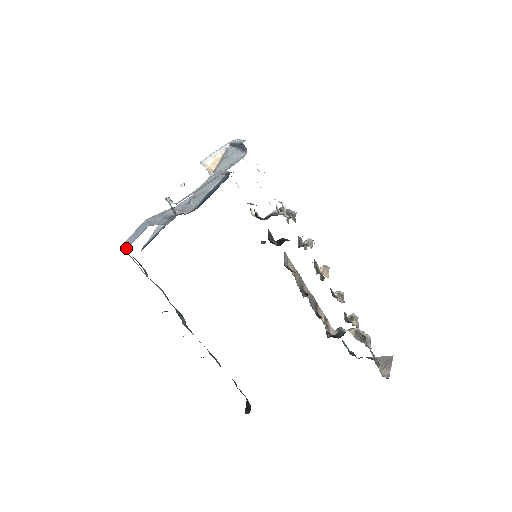
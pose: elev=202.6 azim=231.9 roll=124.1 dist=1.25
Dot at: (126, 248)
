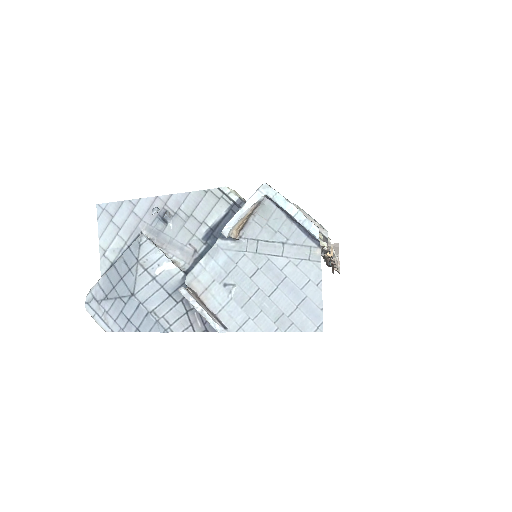
Dot at: occluded
